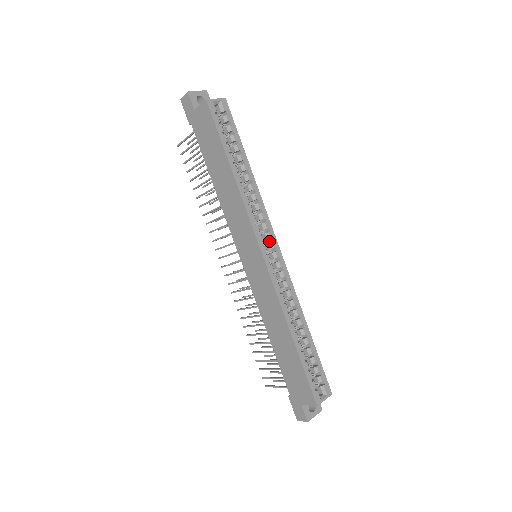
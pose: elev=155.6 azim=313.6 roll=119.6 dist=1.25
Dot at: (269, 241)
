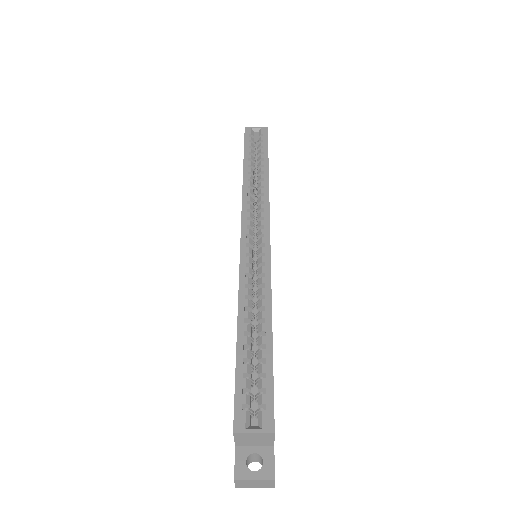
Dot at: occluded
